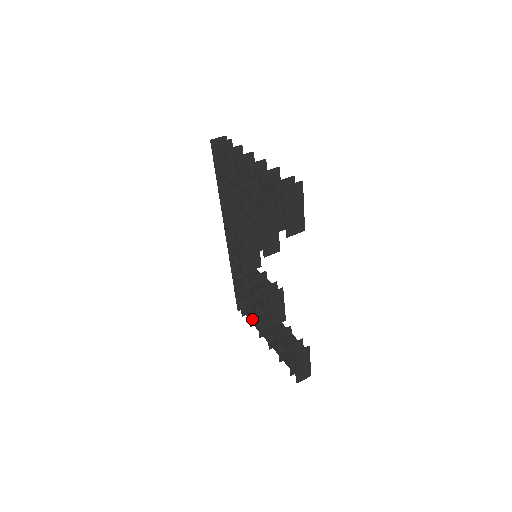
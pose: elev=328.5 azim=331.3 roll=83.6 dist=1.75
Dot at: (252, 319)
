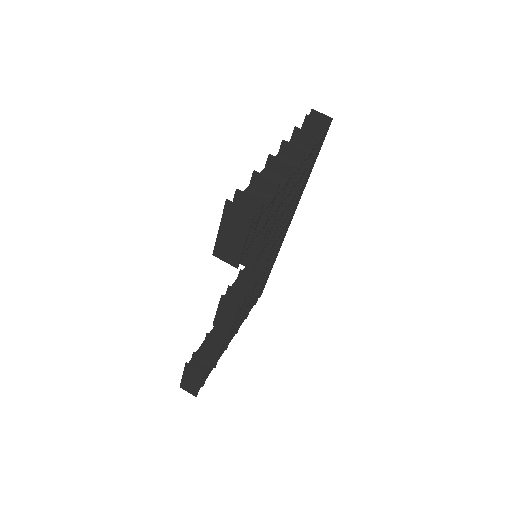
Dot at: occluded
